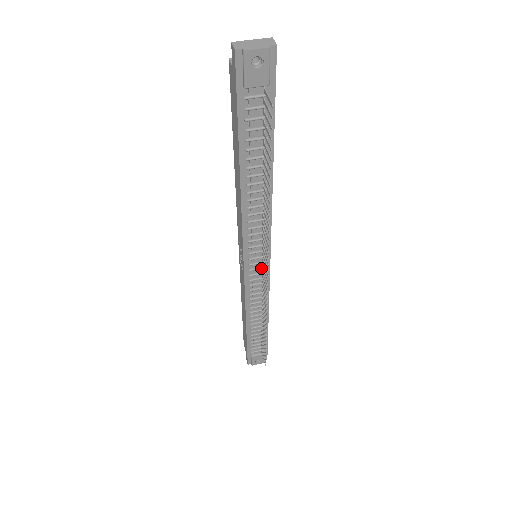
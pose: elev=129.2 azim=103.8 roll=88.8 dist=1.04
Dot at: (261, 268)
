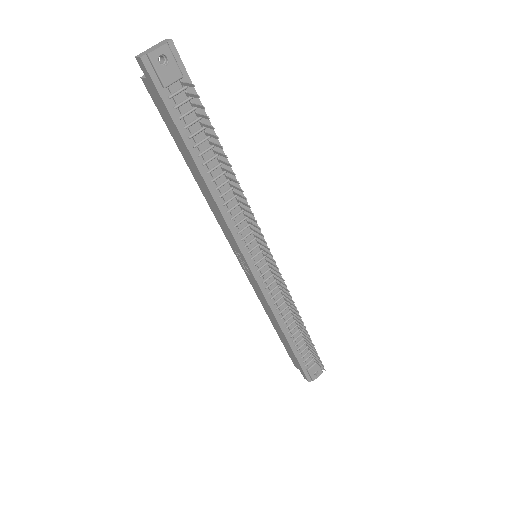
Dot at: (266, 264)
